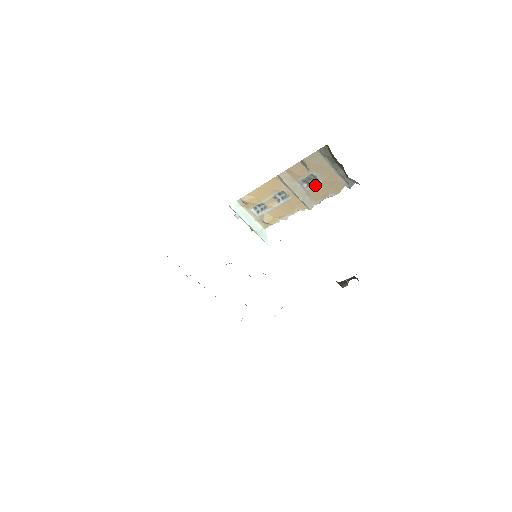
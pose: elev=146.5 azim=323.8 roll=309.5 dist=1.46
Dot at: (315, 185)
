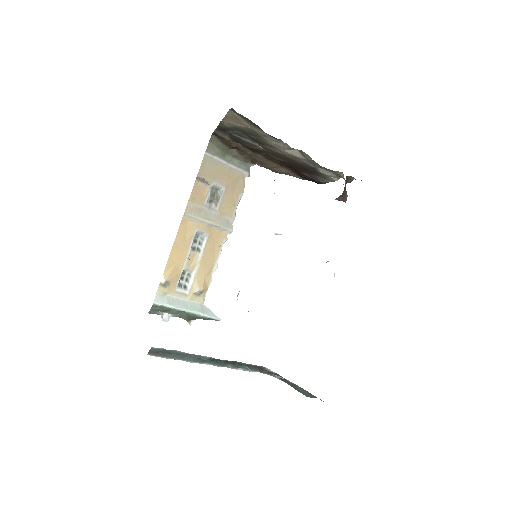
Dot at: (222, 197)
